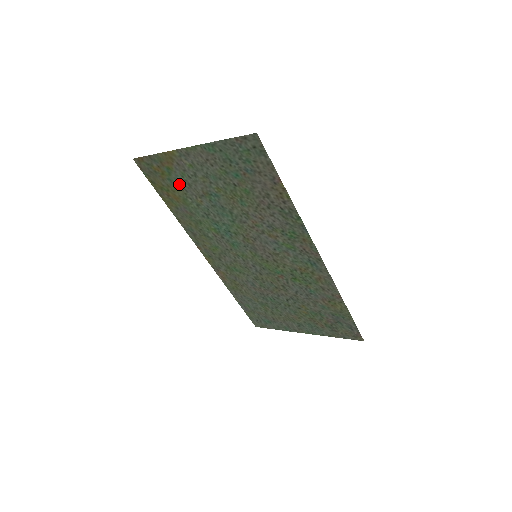
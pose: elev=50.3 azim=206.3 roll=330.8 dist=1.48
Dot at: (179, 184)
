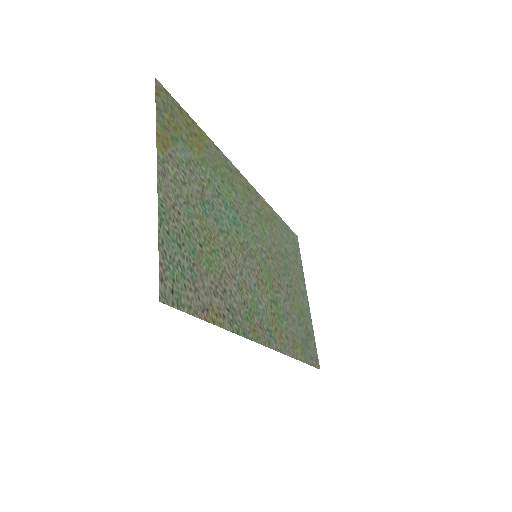
Dot at: (188, 154)
